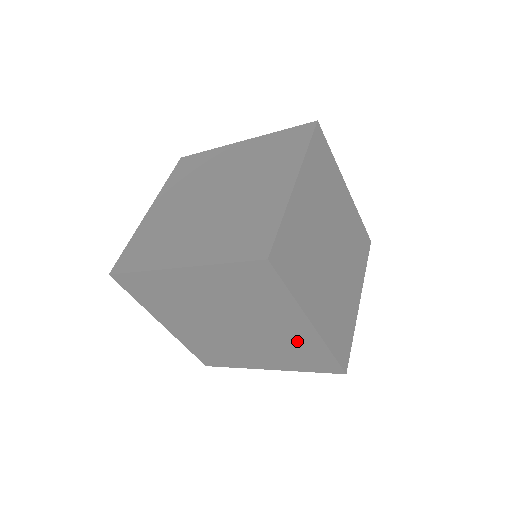
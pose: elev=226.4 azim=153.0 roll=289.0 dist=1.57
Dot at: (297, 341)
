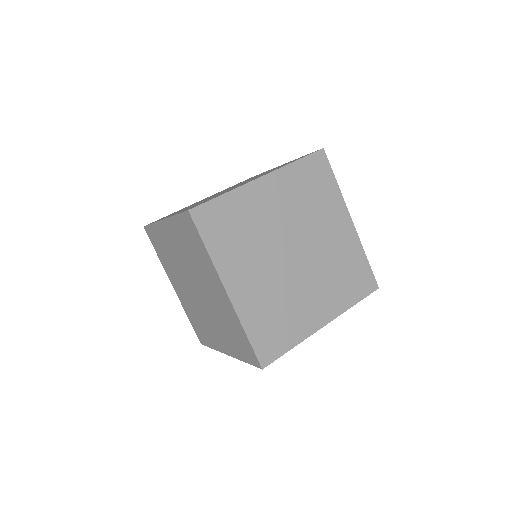
Dot at: (344, 252)
